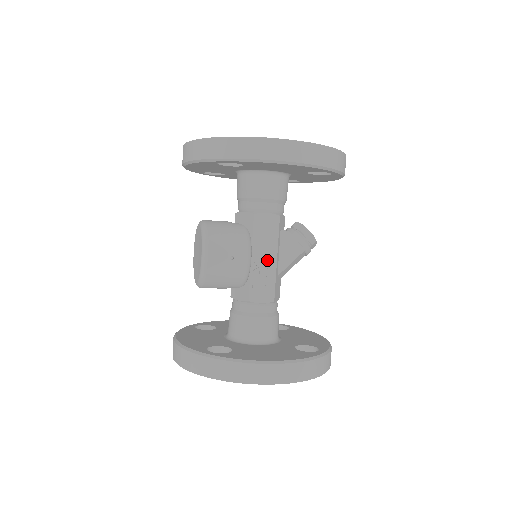
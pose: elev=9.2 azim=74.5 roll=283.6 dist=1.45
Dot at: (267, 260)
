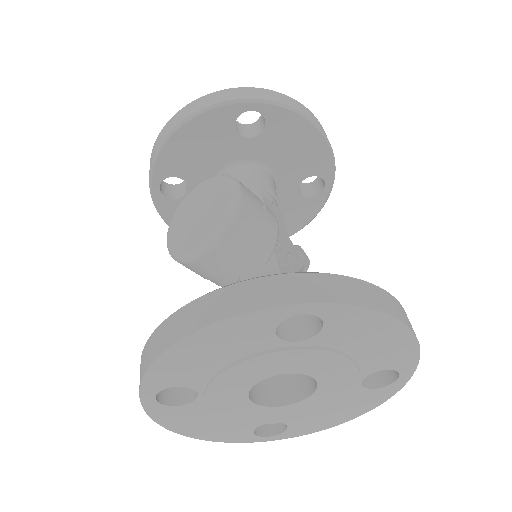
Dot at: (285, 245)
